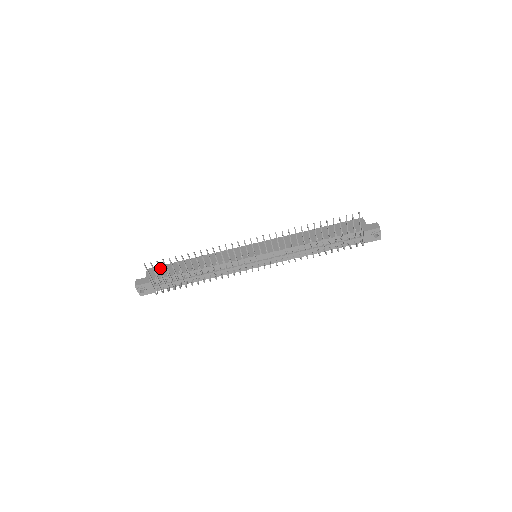
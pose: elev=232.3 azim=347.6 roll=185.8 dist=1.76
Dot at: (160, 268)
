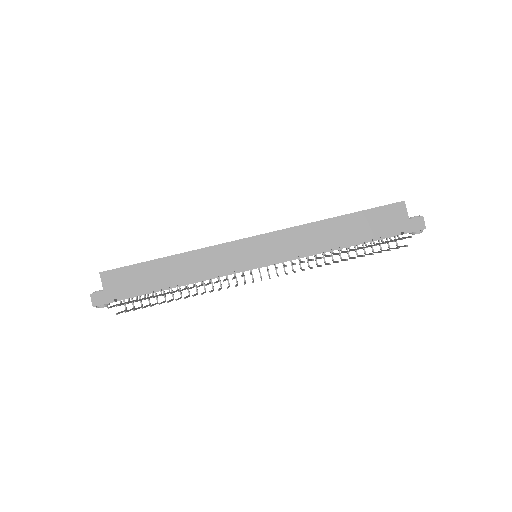
Dot at: occluded
